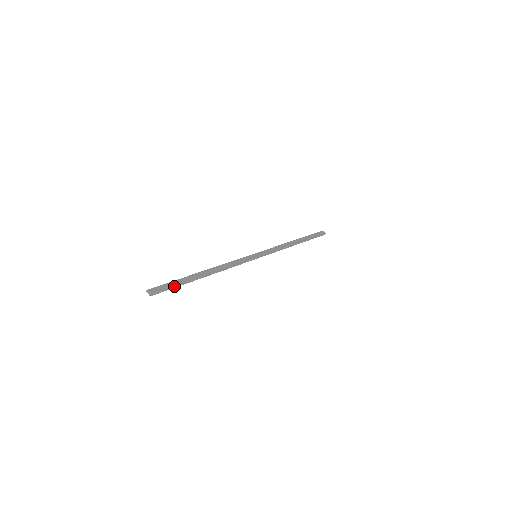
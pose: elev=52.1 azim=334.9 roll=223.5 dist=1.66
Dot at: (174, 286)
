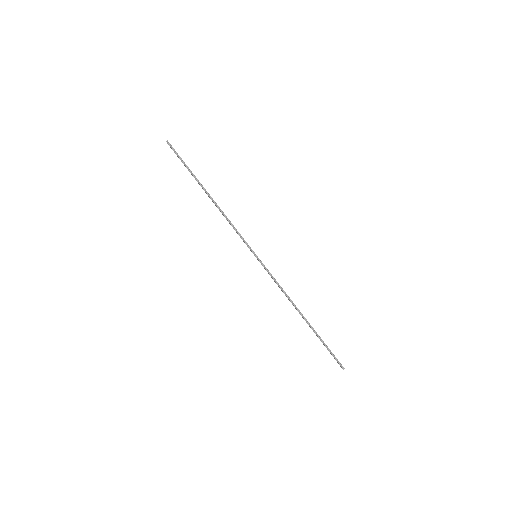
Dot at: occluded
